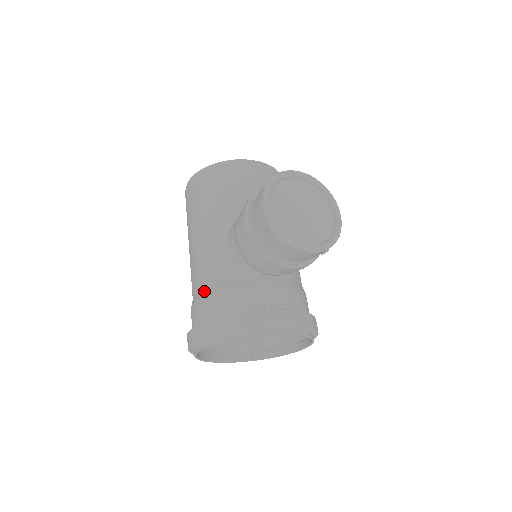
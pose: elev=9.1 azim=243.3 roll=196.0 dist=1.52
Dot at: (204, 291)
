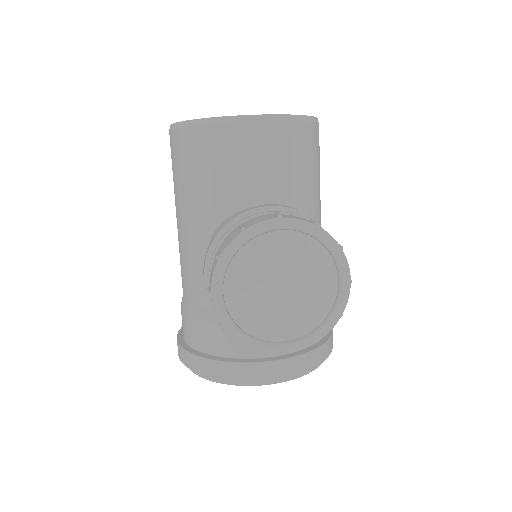
Dot at: (185, 305)
